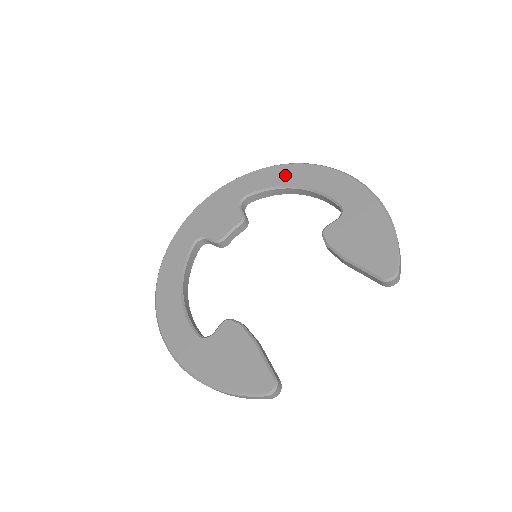
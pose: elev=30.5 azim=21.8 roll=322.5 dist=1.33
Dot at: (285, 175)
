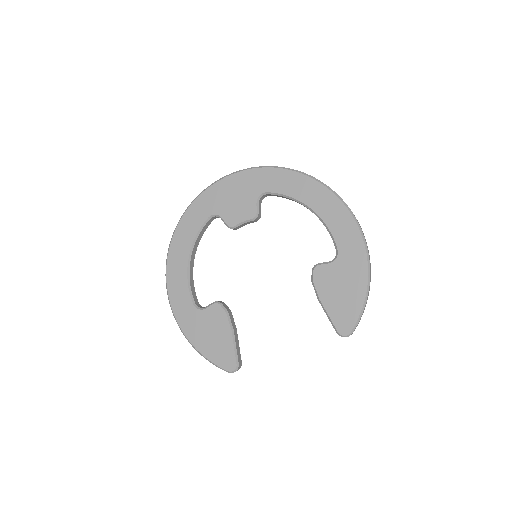
Dot at: (306, 190)
